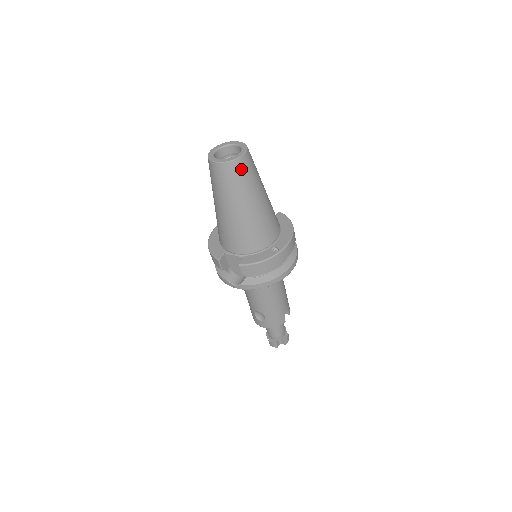
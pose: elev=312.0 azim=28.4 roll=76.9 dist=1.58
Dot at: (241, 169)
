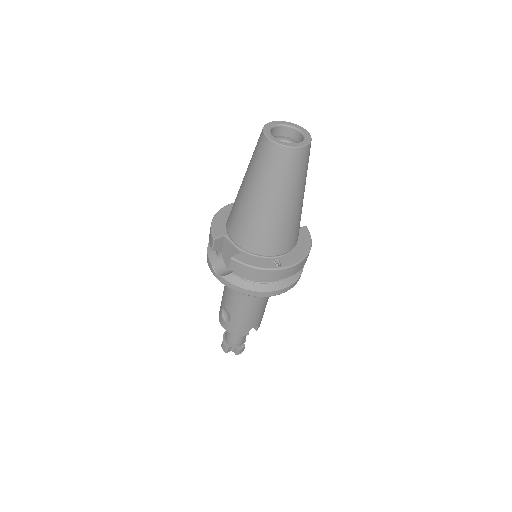
Dot at: (290, 161)
